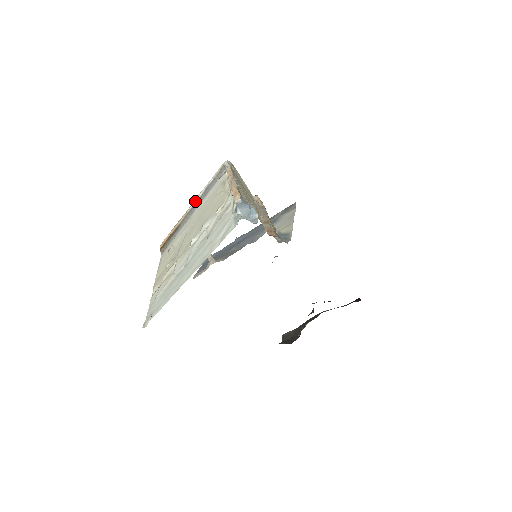
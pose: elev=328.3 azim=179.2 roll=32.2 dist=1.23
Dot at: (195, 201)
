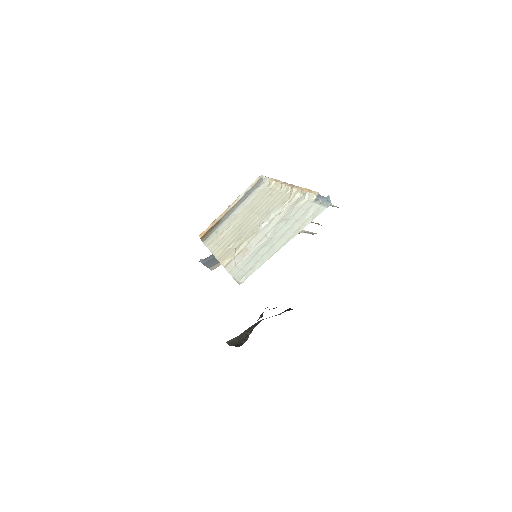
Dot at: (235, 202)
